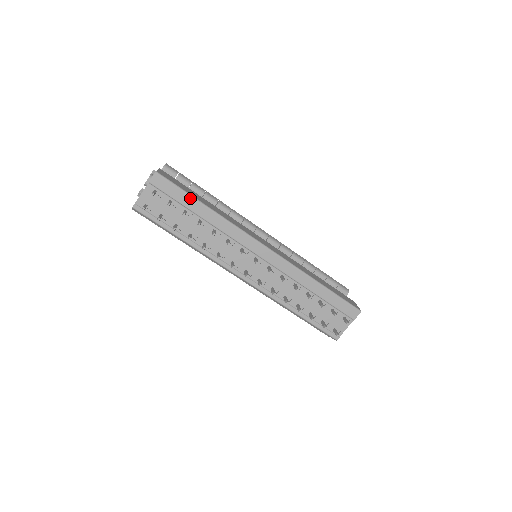
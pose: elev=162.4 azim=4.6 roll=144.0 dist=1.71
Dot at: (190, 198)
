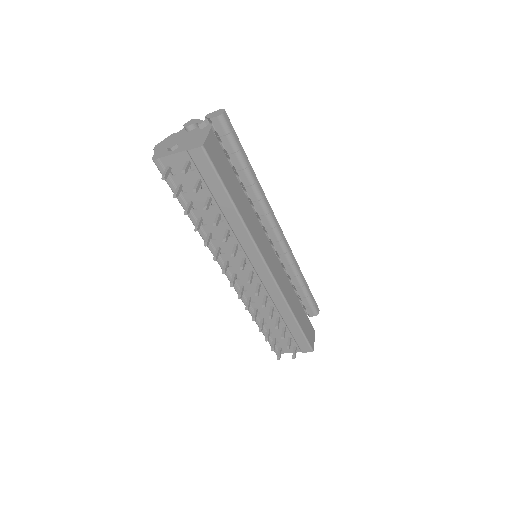
Dot at: (223, 192)
